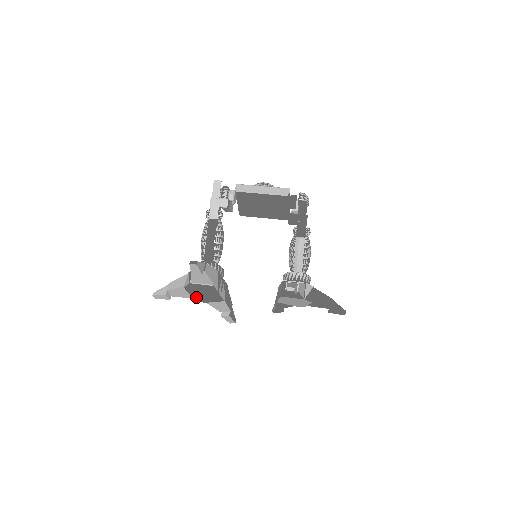
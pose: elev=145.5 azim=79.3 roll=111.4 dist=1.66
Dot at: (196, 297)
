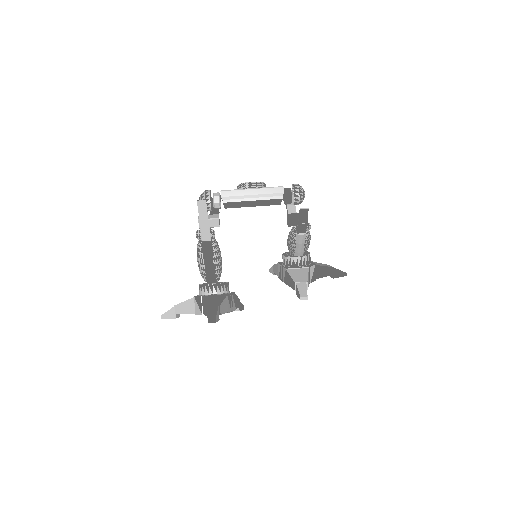
Dot at: occluded
